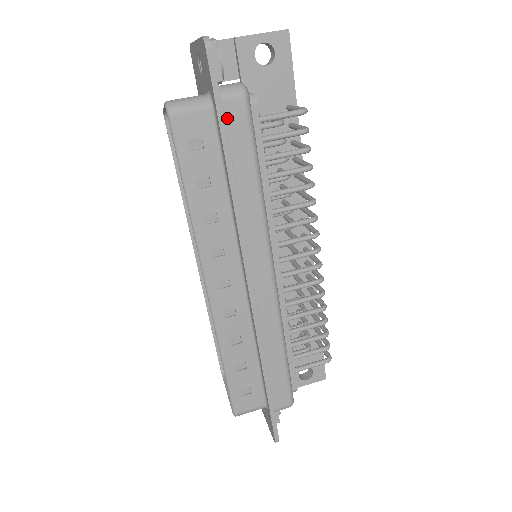
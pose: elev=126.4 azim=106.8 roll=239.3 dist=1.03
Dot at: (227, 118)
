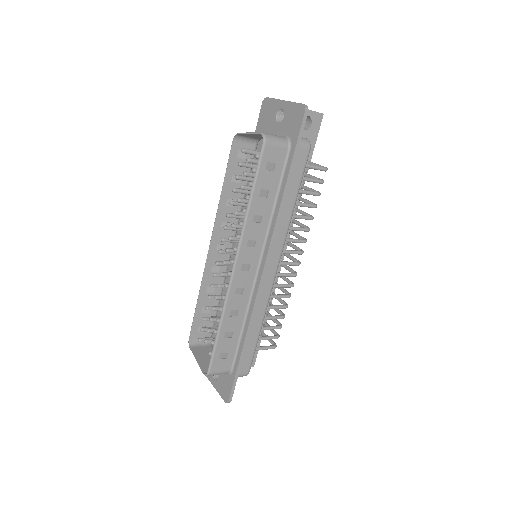
Dot at: (296, 158)
